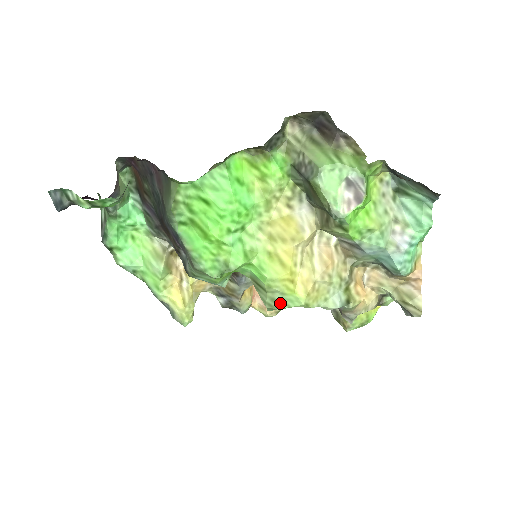
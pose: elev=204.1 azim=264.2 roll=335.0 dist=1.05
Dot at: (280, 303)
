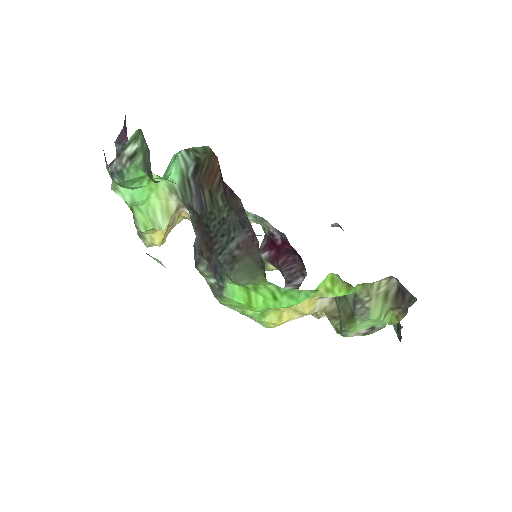
Dot at: (252, 318)
